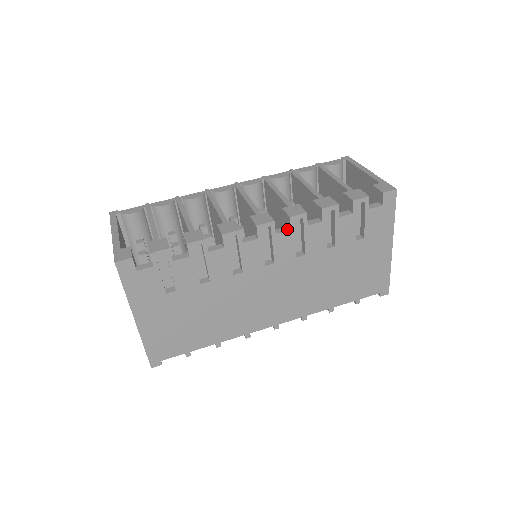
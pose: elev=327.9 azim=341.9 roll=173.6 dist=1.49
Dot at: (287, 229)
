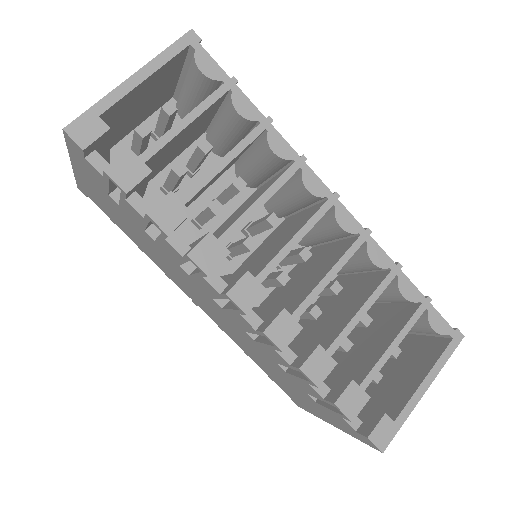
Dot at: (256, 325)
